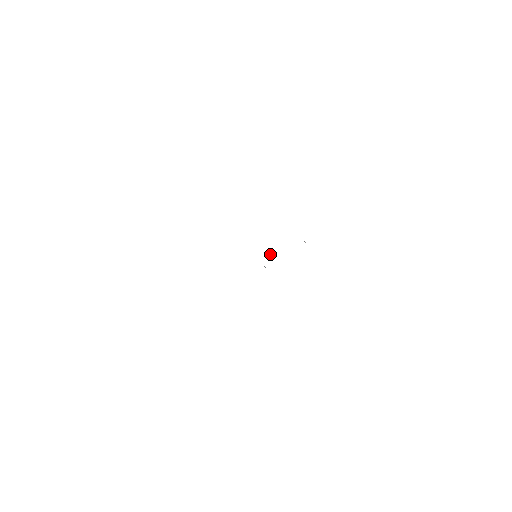
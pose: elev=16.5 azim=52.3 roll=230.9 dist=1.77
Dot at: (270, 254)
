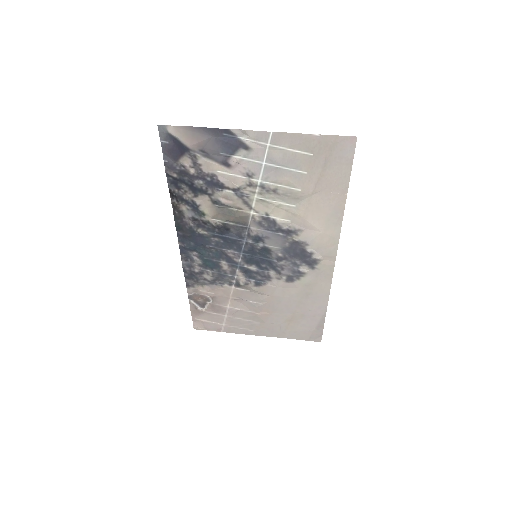
Dot at: (245, 274)
